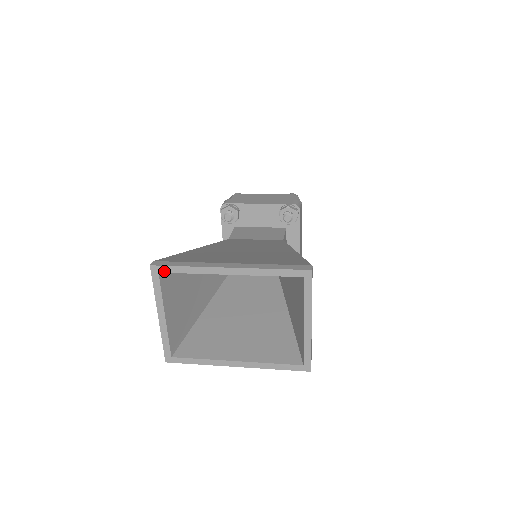
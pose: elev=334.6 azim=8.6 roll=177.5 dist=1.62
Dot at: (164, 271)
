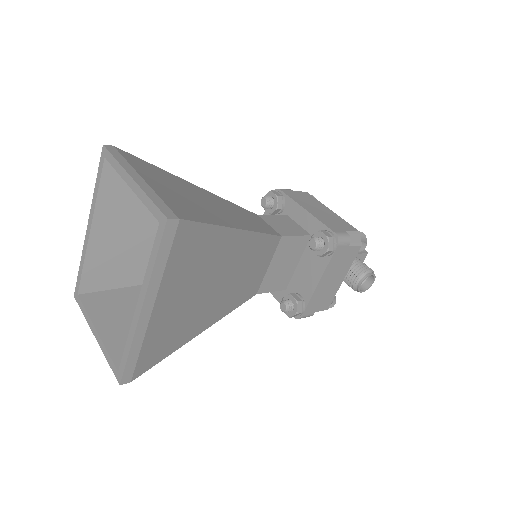
Dot at: (78, 289)
